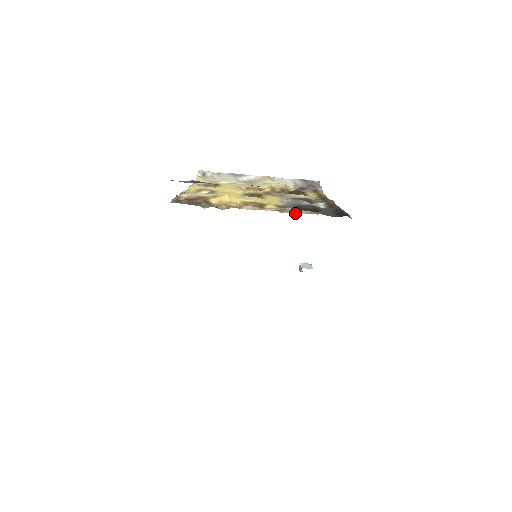
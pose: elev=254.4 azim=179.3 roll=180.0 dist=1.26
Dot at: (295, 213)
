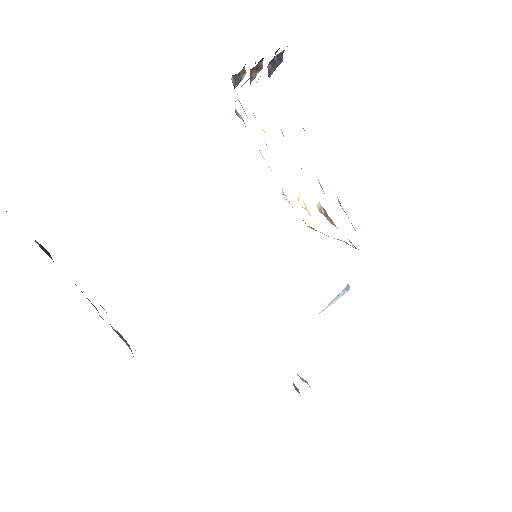
Dot at: occluded
